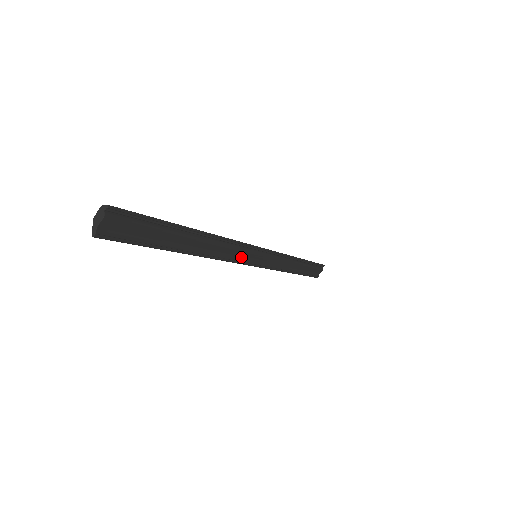
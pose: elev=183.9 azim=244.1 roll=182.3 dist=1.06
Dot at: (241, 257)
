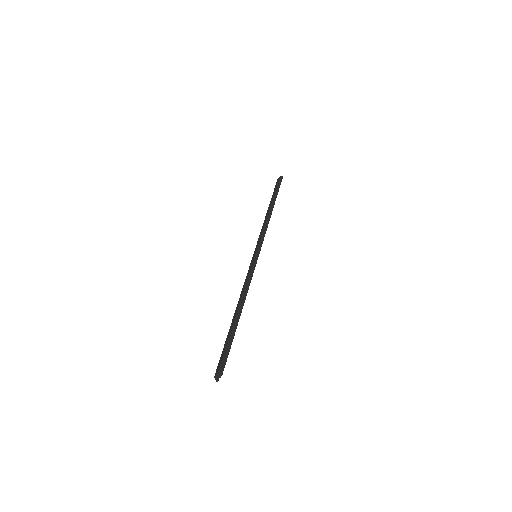
Dot at: occluded
